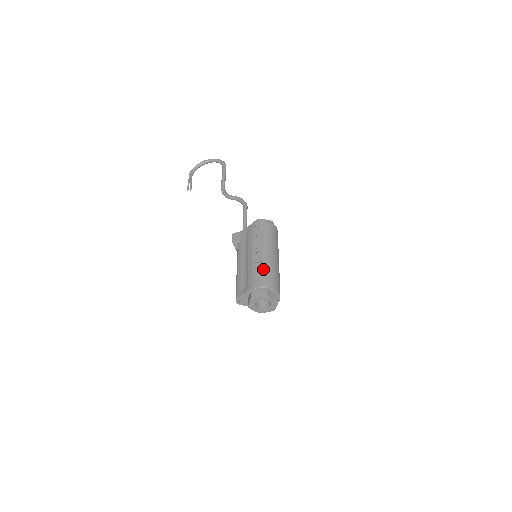
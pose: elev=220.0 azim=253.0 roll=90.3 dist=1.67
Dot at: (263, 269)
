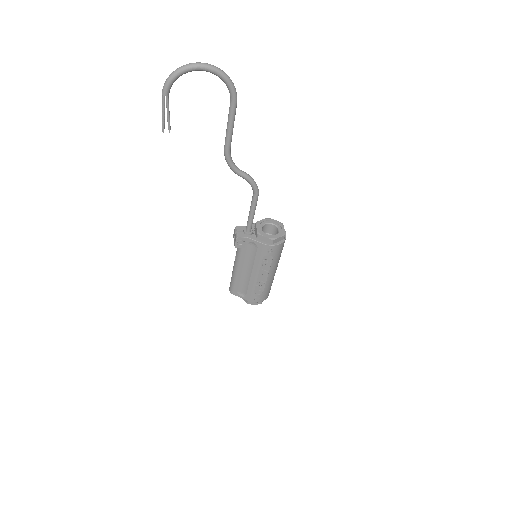
Dot at: (264, 290)
